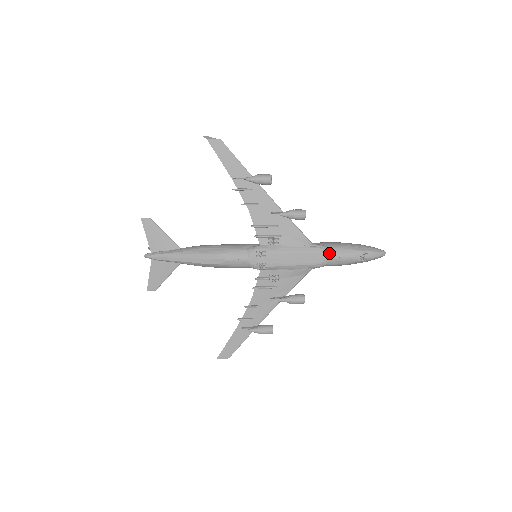
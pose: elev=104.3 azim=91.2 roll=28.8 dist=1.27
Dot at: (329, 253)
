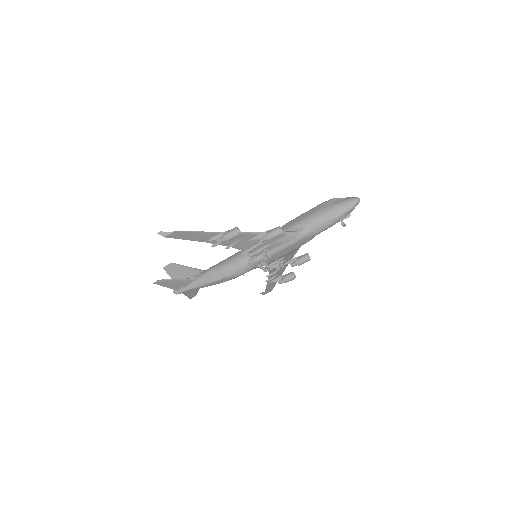
Dot at: (314, 233)
